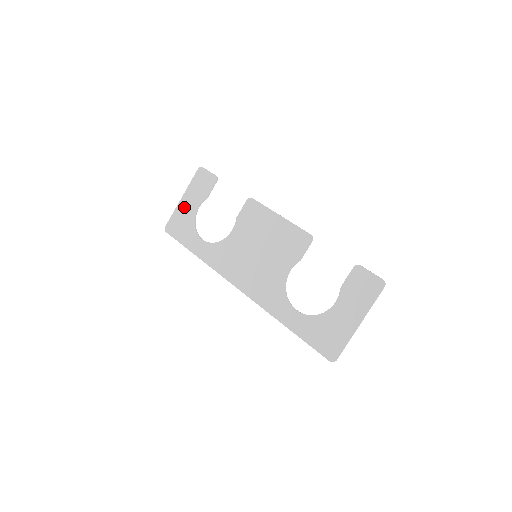
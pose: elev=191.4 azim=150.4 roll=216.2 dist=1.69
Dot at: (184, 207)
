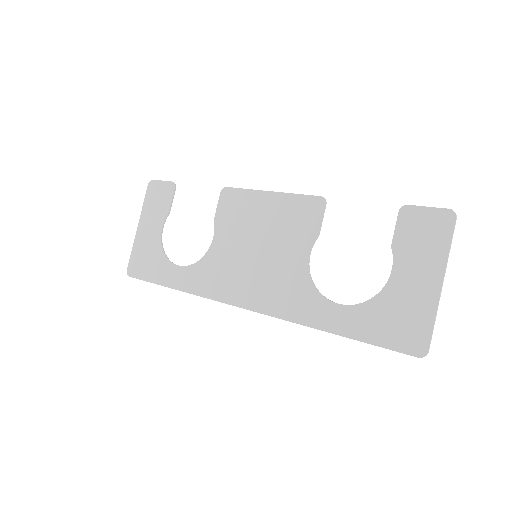
Dot at: (144, 236)
